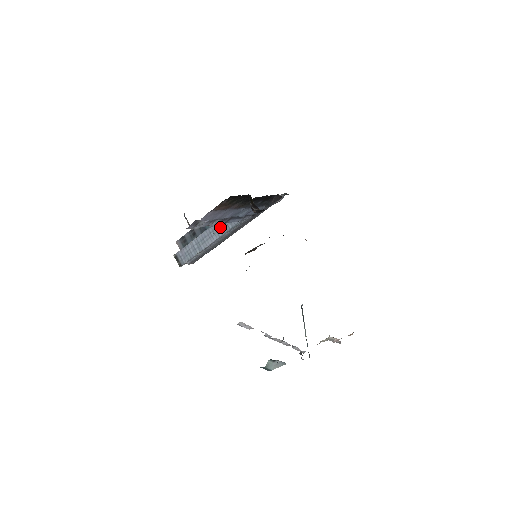
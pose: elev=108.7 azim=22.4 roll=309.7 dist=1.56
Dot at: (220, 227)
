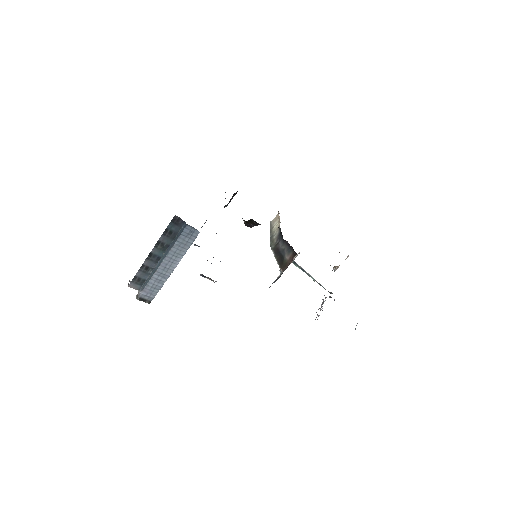
Dot at: (180, 248)
